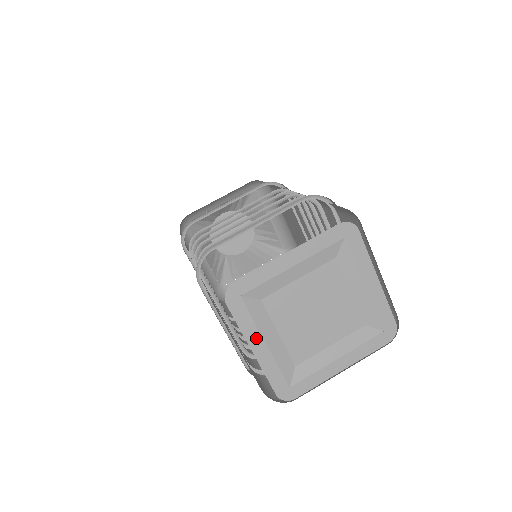
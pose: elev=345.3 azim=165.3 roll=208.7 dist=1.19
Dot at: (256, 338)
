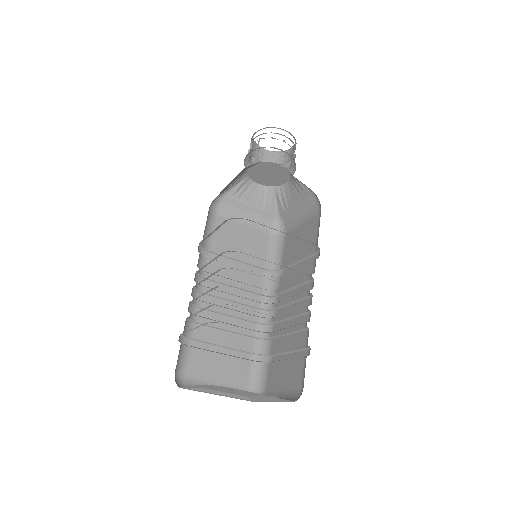
Dot at: occluded
